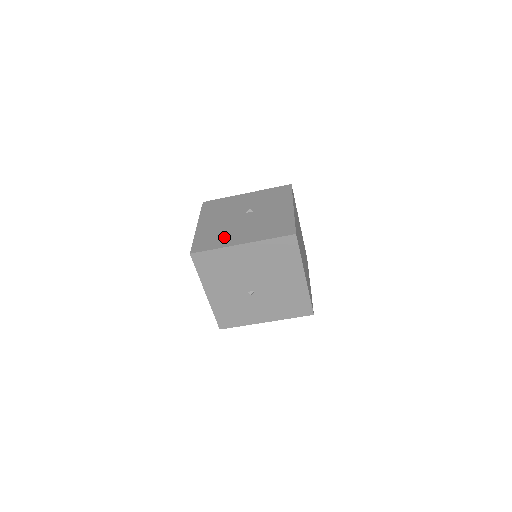
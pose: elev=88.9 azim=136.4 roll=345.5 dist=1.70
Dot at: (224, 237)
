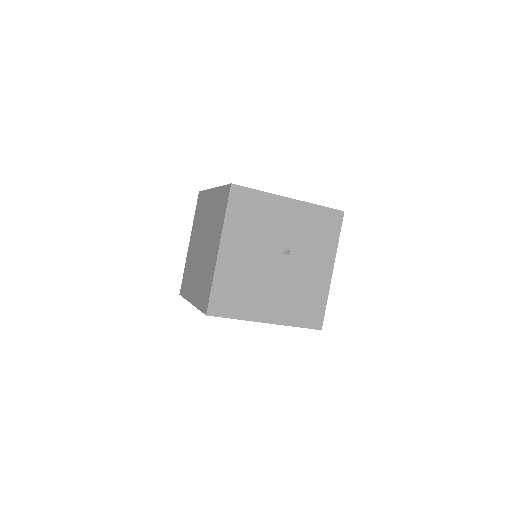
Dot at: (250, 299)
